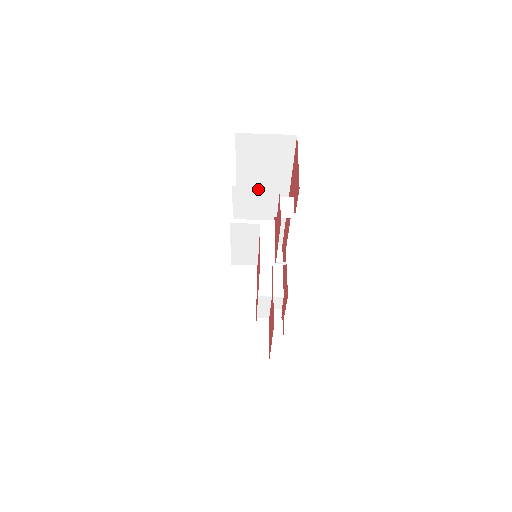
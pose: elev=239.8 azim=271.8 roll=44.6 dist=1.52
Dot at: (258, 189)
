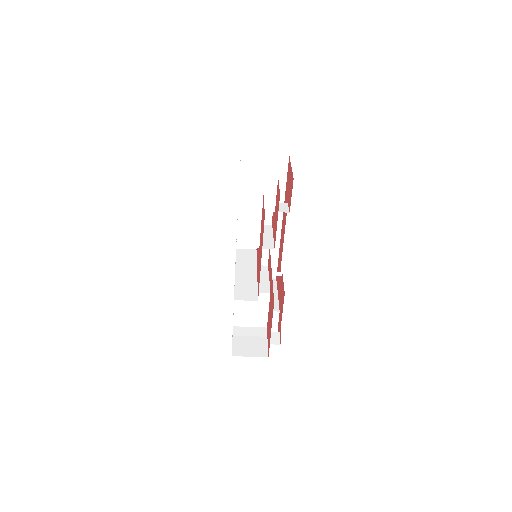
Dot at: (260, 179)
